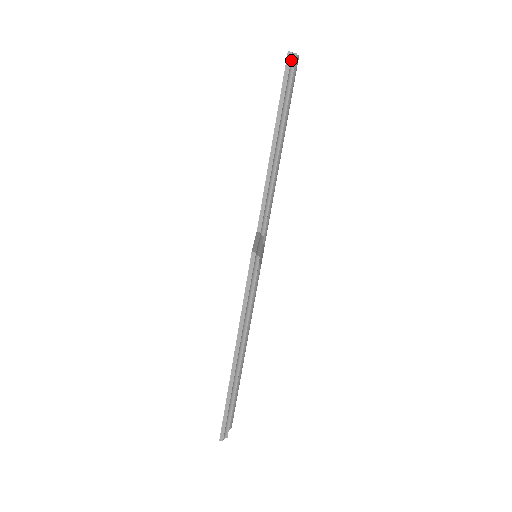
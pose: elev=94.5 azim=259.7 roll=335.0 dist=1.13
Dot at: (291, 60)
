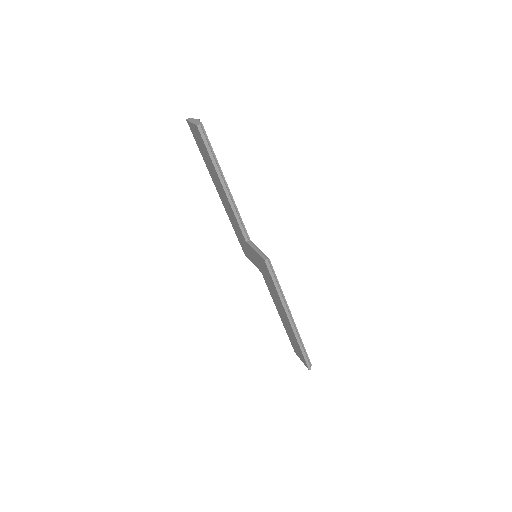
Dot at: (201, 129)
